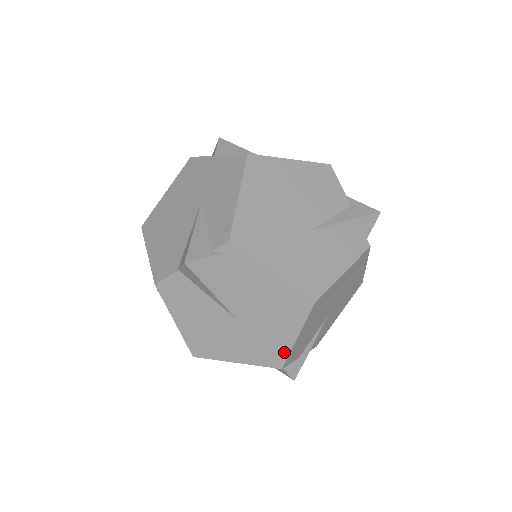
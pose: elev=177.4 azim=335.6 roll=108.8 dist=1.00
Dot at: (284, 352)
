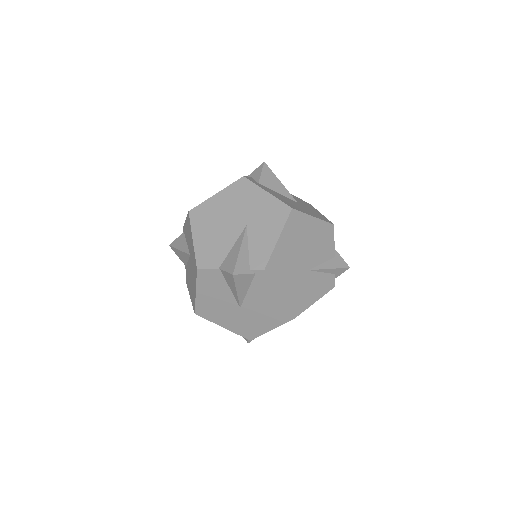
Dot at: (258, 333)
